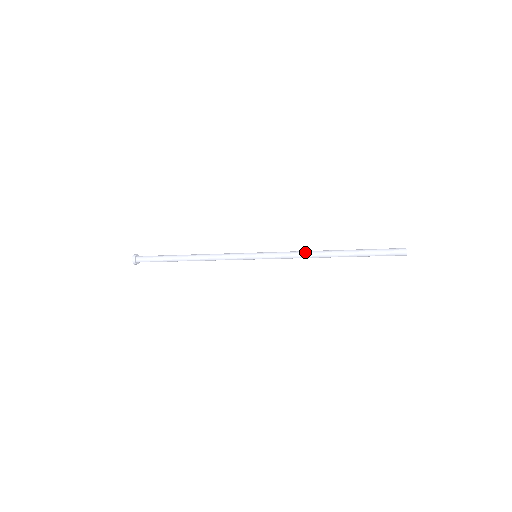
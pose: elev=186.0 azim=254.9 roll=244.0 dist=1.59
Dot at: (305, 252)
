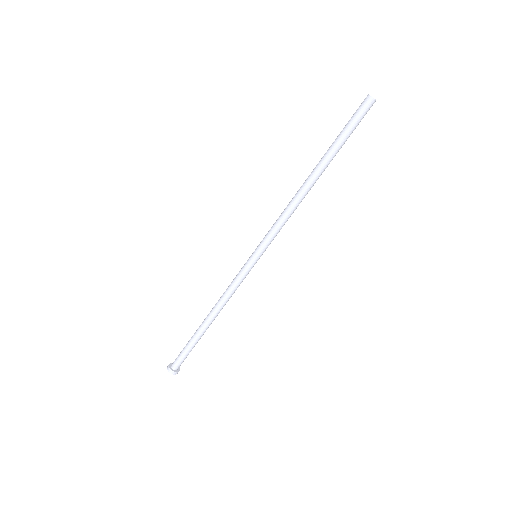
Dot at: occluded
